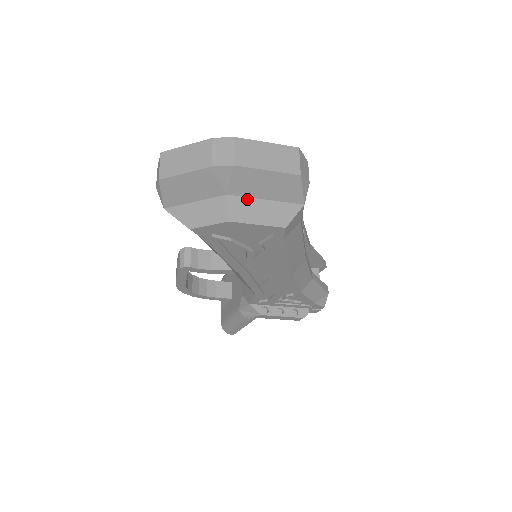
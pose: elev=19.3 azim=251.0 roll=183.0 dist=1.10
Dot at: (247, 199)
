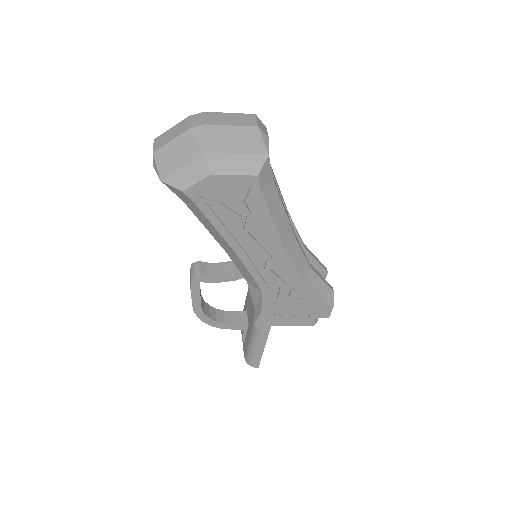
Dot at: (222, 155)
